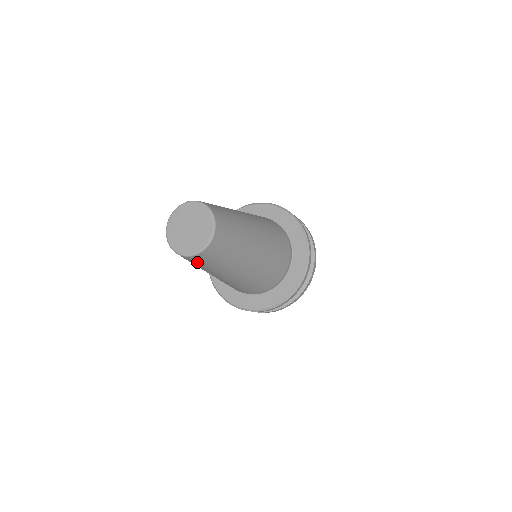
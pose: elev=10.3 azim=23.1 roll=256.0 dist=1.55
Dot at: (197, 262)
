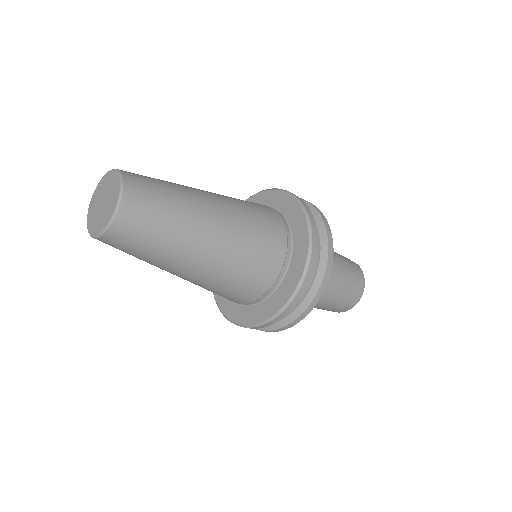
Dot at: (140, 221)
